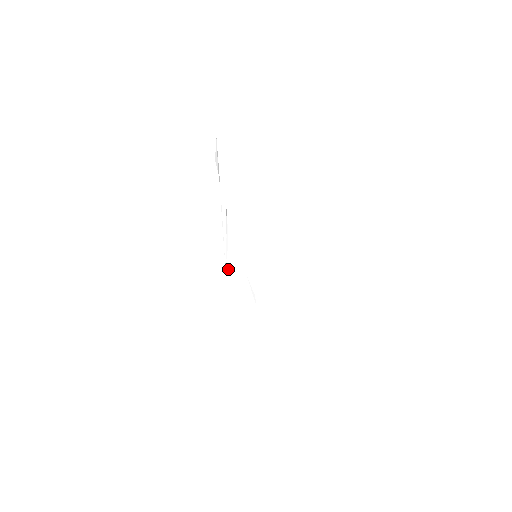
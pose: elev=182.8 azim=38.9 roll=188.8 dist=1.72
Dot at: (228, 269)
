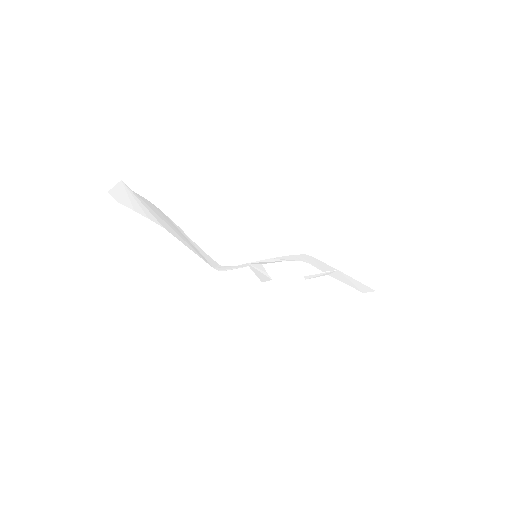
Dot at: (218, 267)
